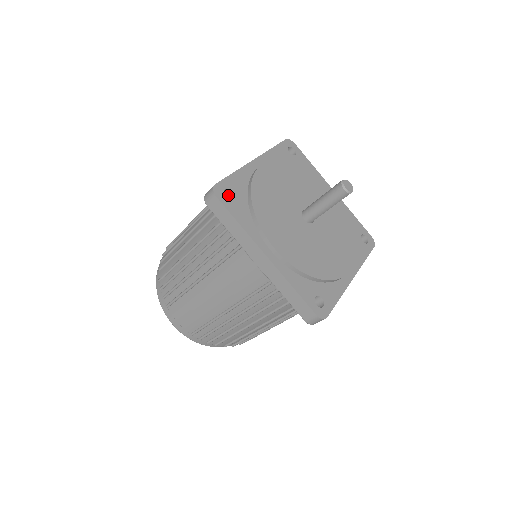
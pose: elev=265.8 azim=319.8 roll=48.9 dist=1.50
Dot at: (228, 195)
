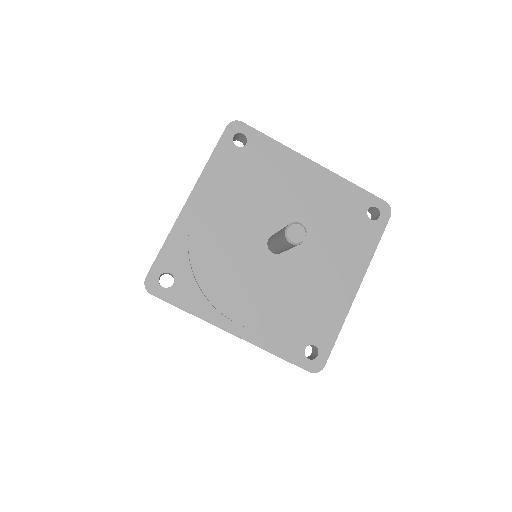
Dot at: (169, 273)
